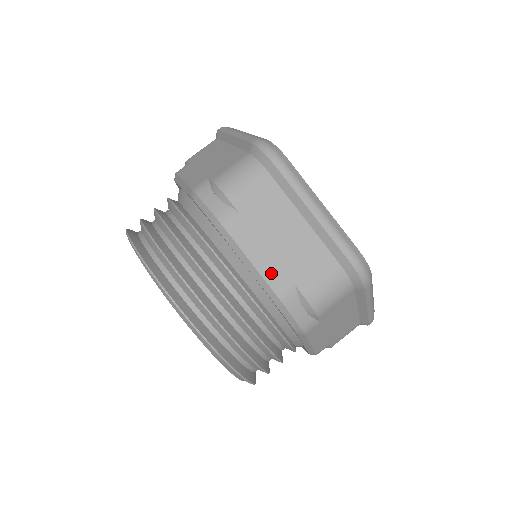
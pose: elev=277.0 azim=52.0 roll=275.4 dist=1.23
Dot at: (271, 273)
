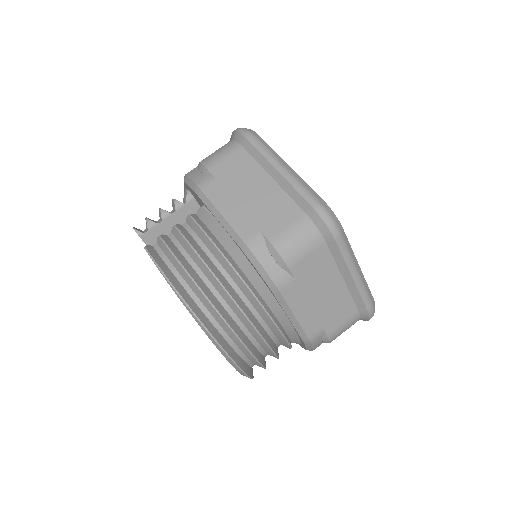
Dot at: (309, 323)
